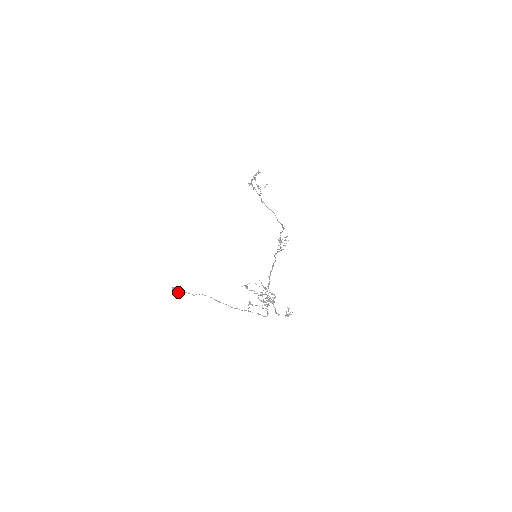
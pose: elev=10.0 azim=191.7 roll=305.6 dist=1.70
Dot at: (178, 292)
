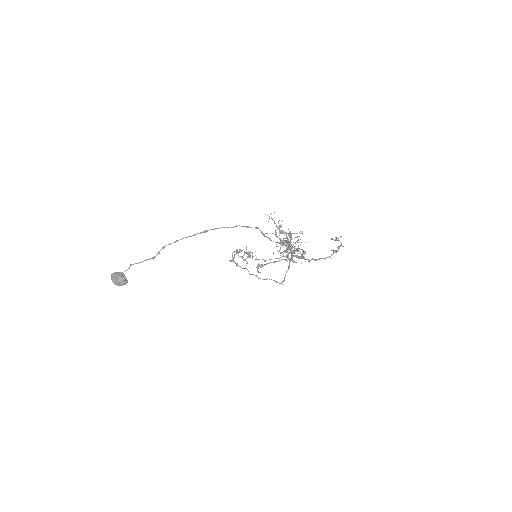
Dot at: (122, 275)
